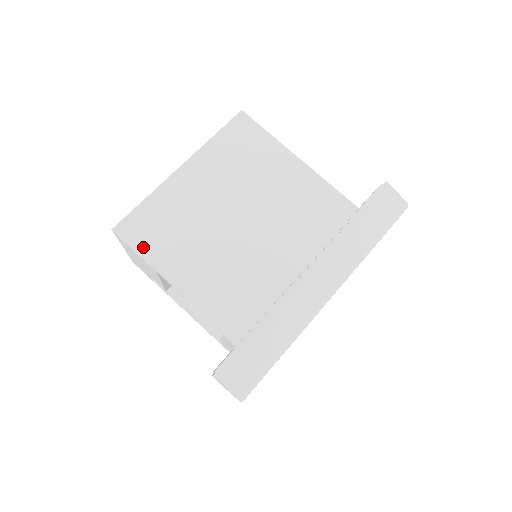
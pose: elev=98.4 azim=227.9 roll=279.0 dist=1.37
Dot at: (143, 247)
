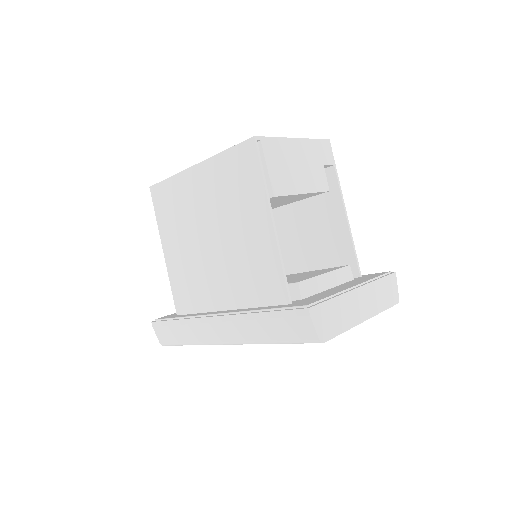
Dot at: (159, 212)
